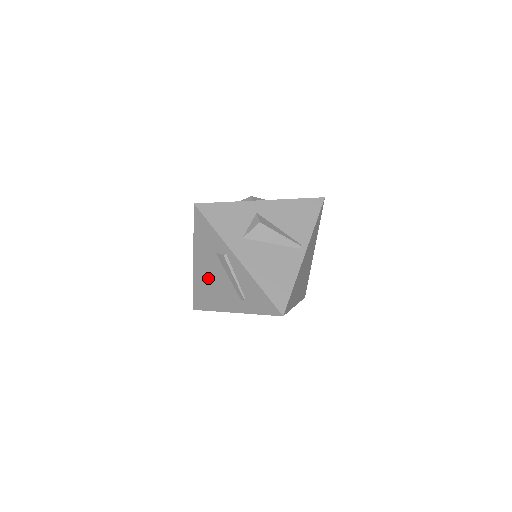
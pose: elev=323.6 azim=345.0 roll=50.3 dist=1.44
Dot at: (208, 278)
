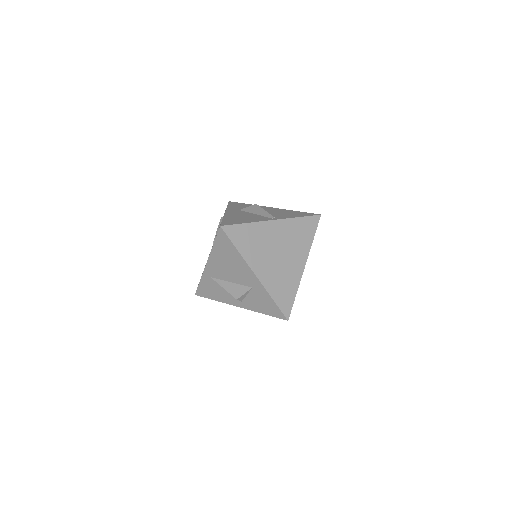
Dot at: occluded
